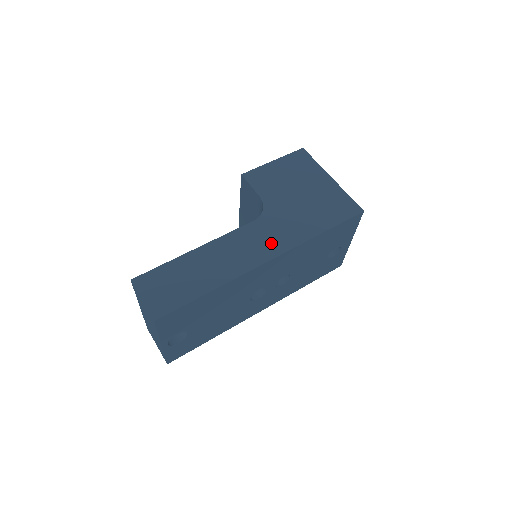
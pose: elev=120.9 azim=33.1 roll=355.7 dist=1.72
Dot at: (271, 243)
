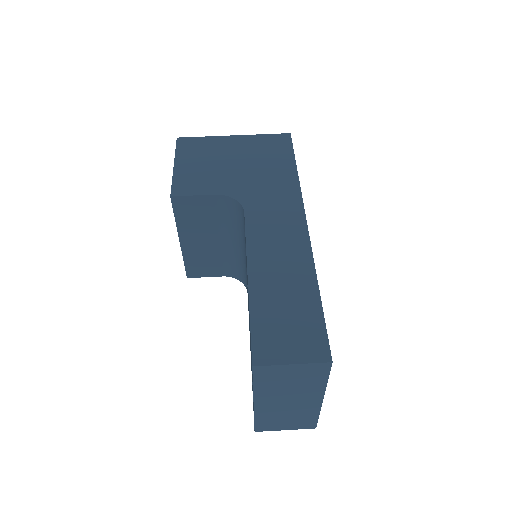
Dot at: (284, 211)
